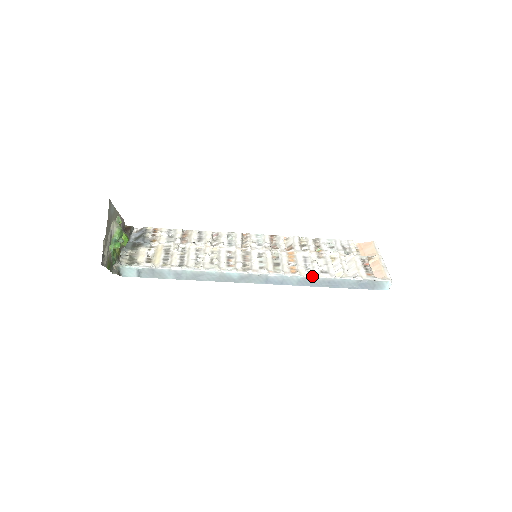
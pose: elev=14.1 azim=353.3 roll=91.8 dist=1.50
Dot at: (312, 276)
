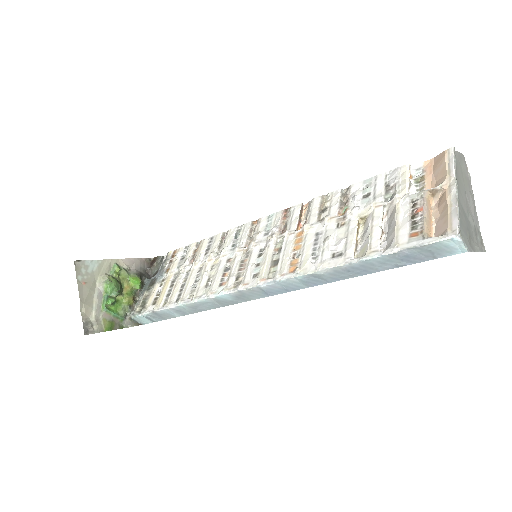
Dot at: (315, 271)
